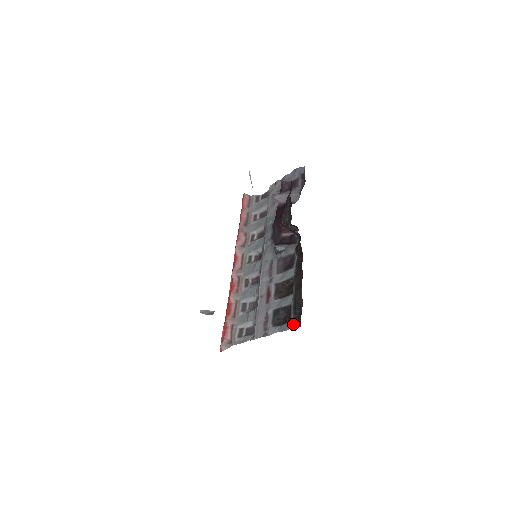
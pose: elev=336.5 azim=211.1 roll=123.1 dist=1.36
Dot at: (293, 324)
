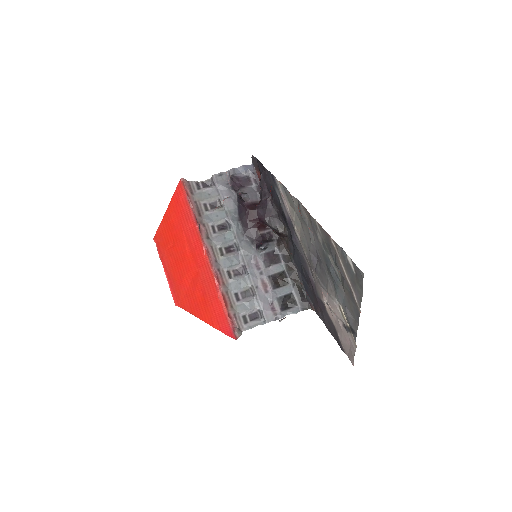
Dot at: (301, 308)
